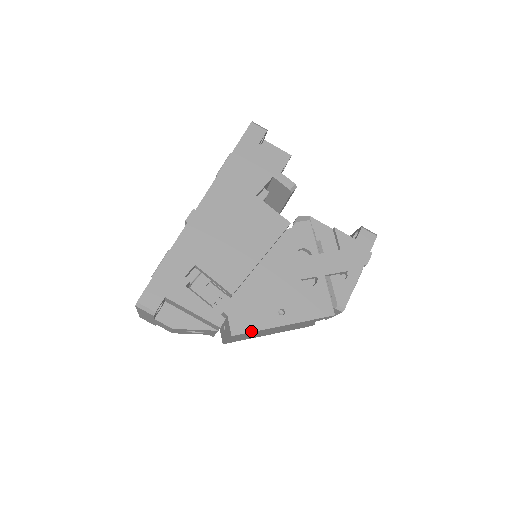
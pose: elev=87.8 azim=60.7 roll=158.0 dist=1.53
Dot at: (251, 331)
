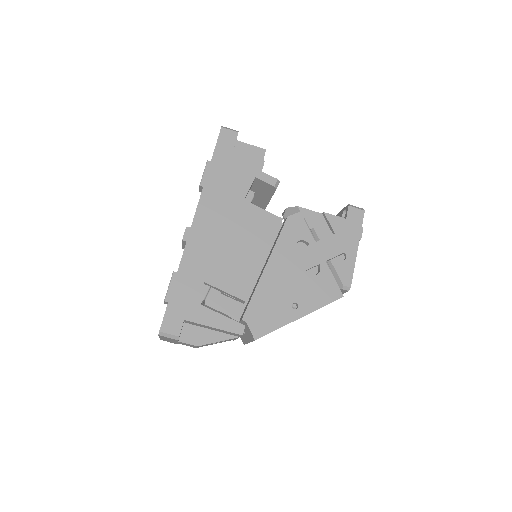
Dot at: (271, 331)
